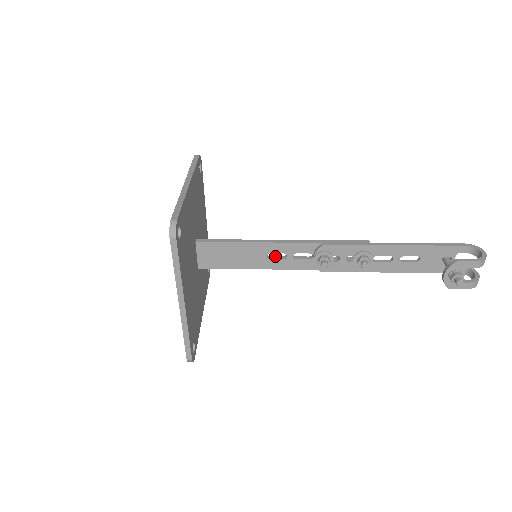
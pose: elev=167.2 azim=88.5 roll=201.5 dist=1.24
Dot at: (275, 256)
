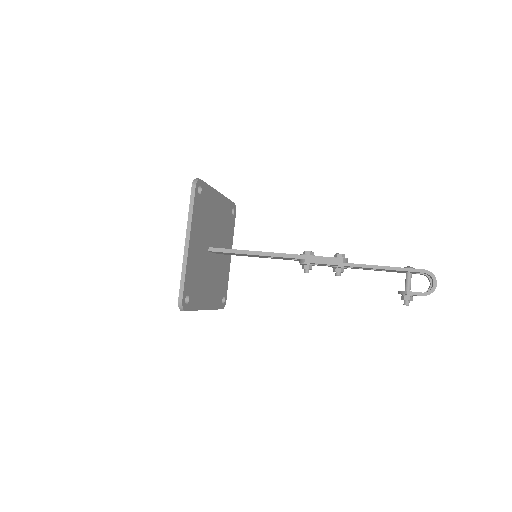
Dot at: occluded
